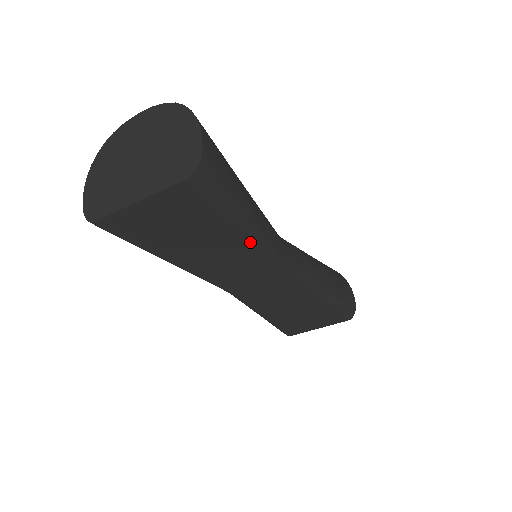
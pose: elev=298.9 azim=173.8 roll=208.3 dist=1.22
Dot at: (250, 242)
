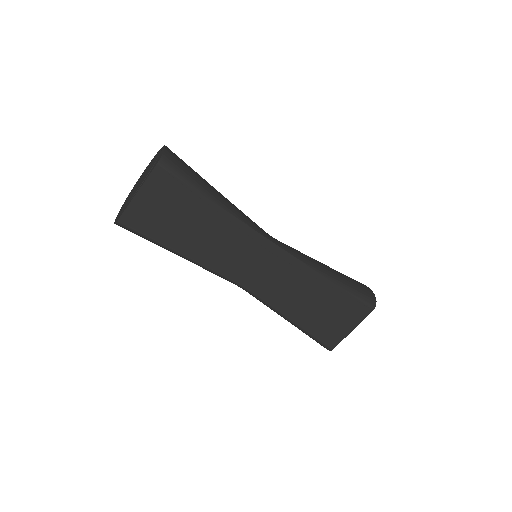
Dot at: (225, 216)
